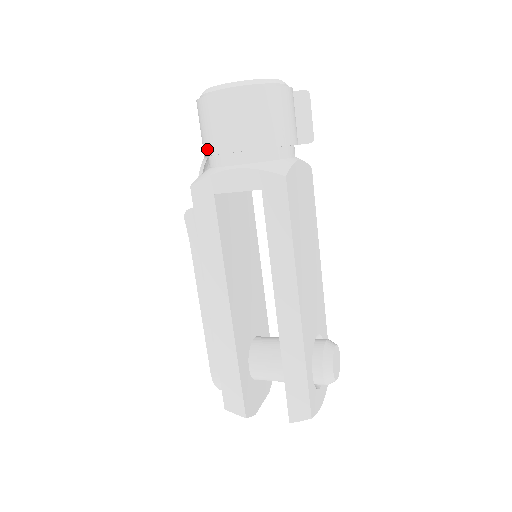
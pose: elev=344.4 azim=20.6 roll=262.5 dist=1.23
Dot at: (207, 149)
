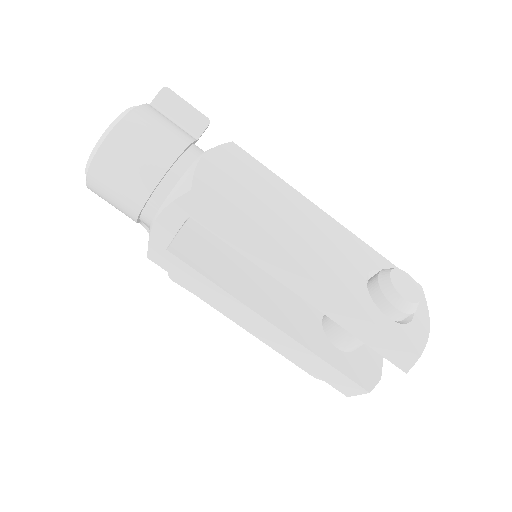
Dot at: occluded
